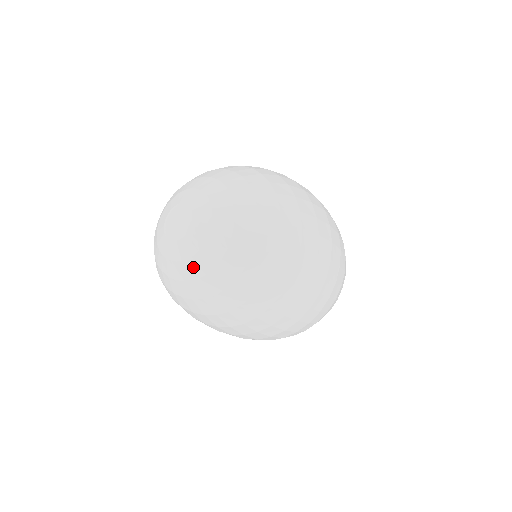
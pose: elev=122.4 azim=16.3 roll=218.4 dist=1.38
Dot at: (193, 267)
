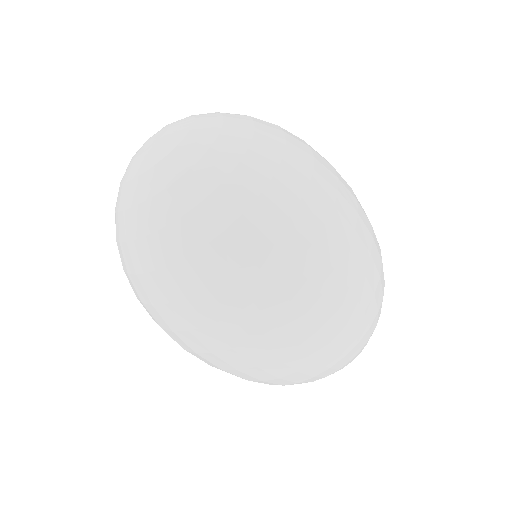
Dot at: (179, 159)
